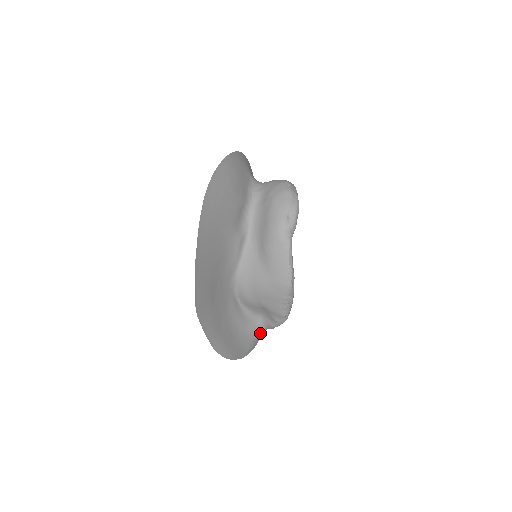
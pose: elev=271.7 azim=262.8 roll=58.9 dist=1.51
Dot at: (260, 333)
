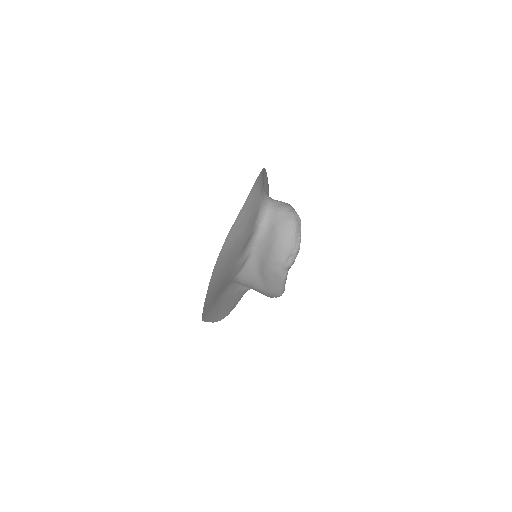
Dot at: occluded
